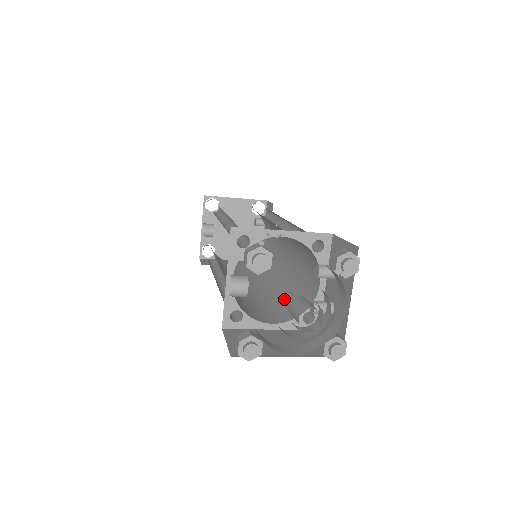
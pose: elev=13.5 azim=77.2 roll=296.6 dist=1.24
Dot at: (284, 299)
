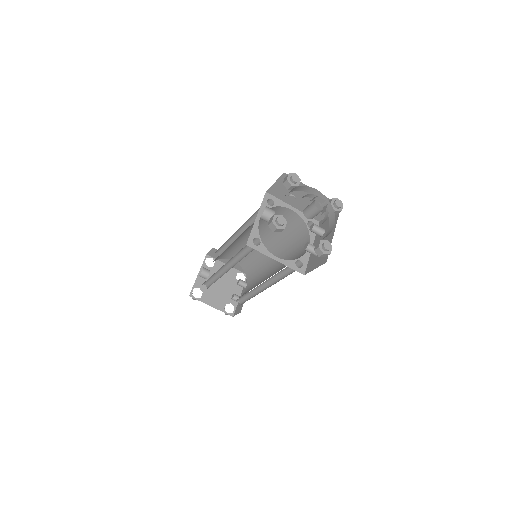
Dot at: occluded
